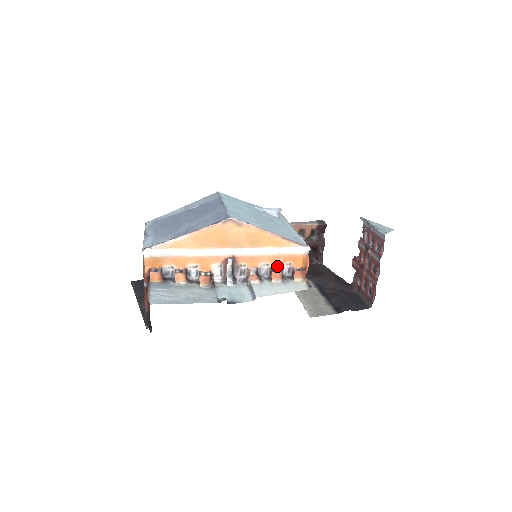
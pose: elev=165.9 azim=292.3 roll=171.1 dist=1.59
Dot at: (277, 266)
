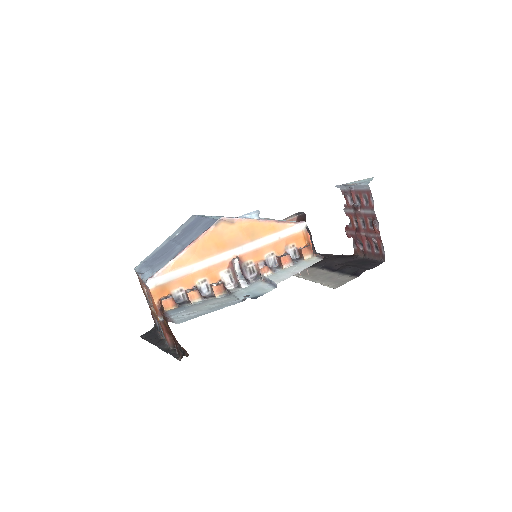
Dot at: (282, 252)
